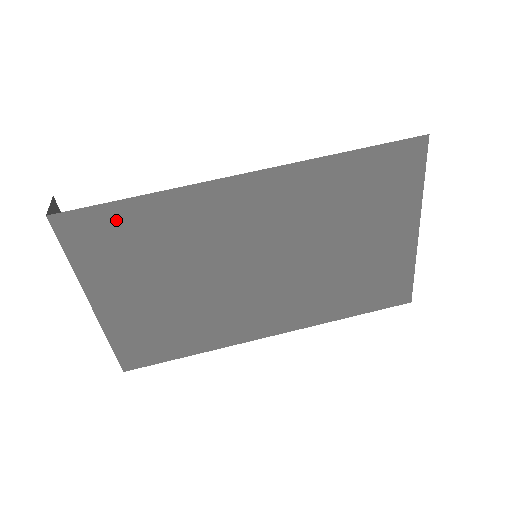
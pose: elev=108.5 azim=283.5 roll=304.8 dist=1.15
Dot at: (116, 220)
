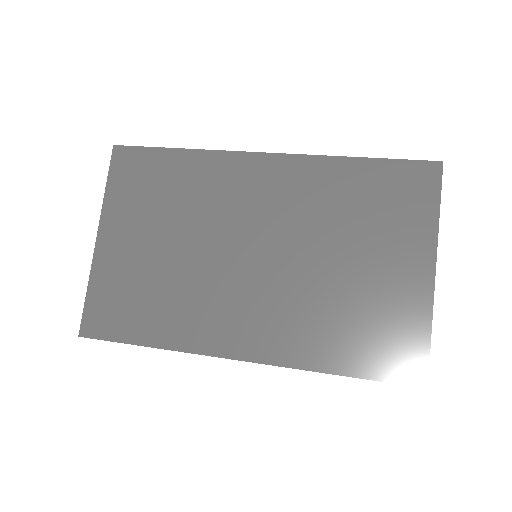
Dot at: (156, 164)
